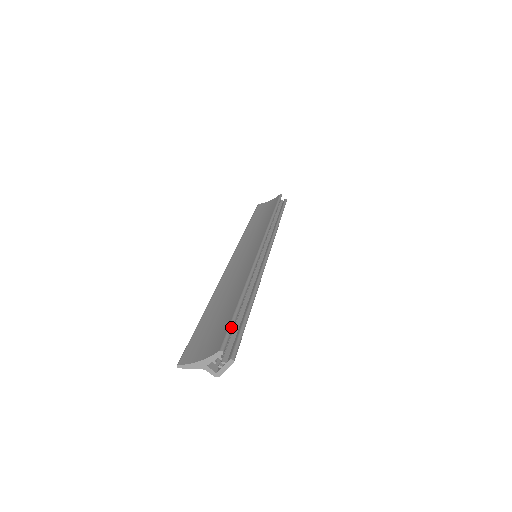
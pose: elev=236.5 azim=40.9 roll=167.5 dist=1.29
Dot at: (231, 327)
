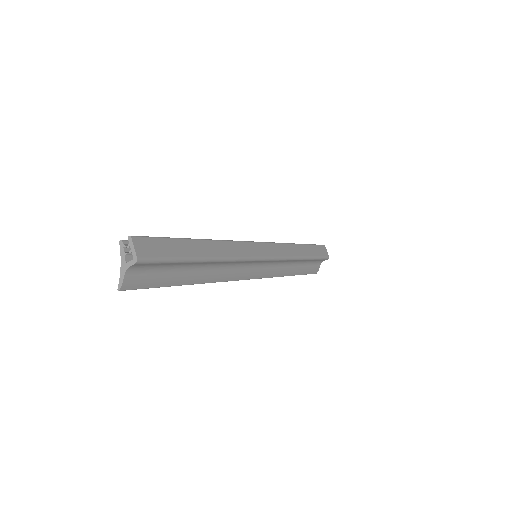
Dot at: occluded
